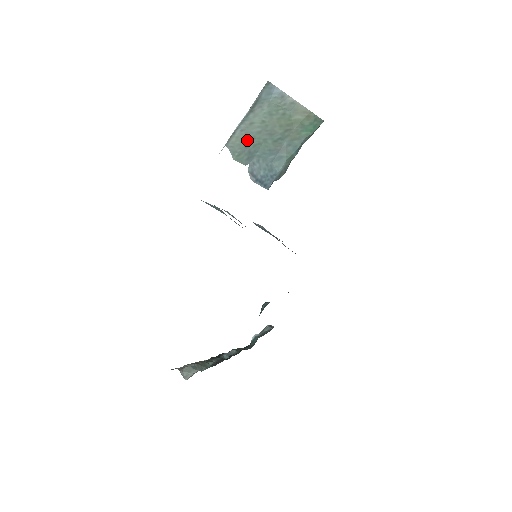
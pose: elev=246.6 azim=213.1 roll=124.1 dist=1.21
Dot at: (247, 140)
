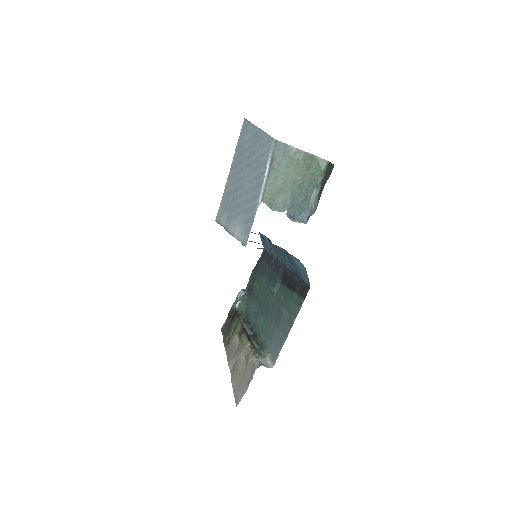
Dot at: (277, 192)
